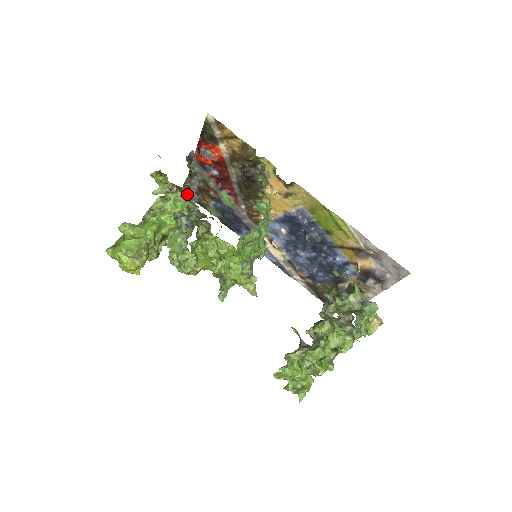
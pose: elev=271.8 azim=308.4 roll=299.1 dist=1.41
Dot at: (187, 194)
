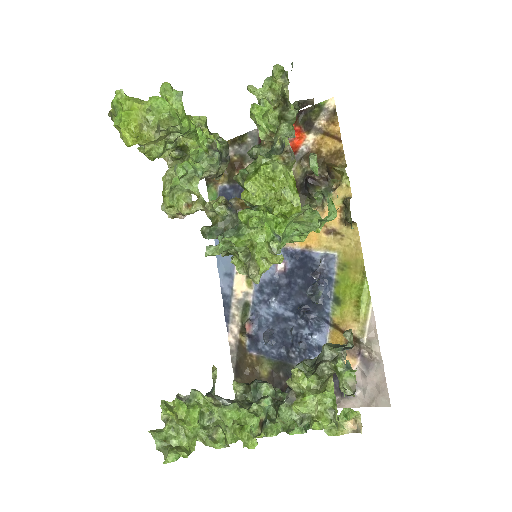
Dot at: (290, 118)
